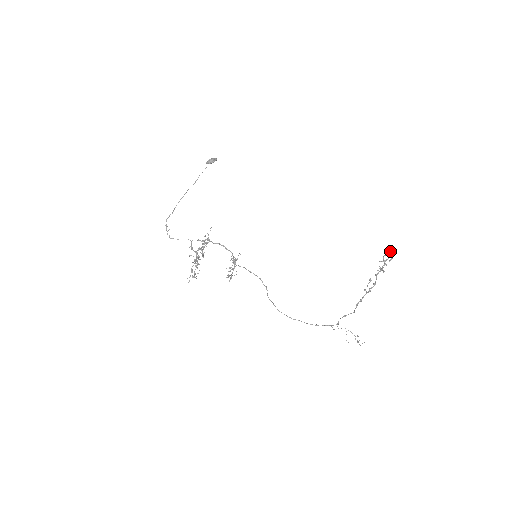
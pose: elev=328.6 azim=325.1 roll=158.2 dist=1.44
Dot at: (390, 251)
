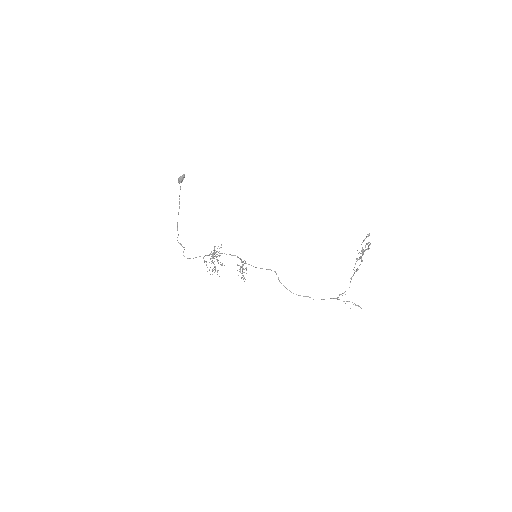
Dot at: (369, 233)
